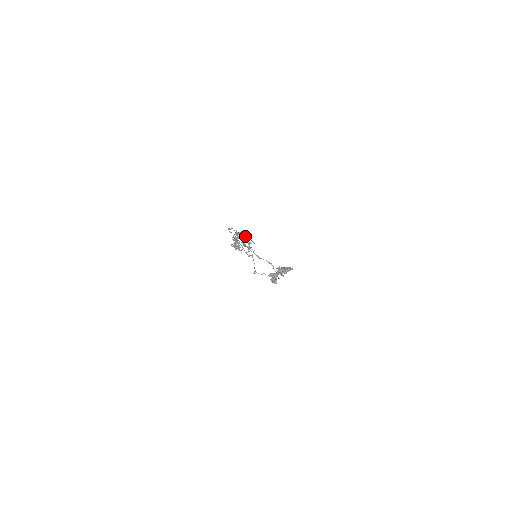
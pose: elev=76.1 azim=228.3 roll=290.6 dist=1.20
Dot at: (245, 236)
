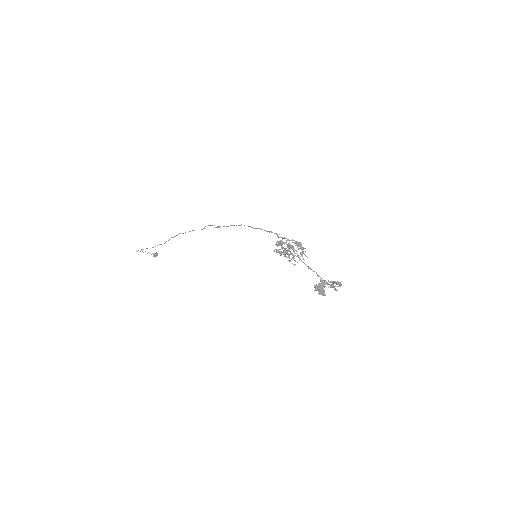
Dot at: occluded
